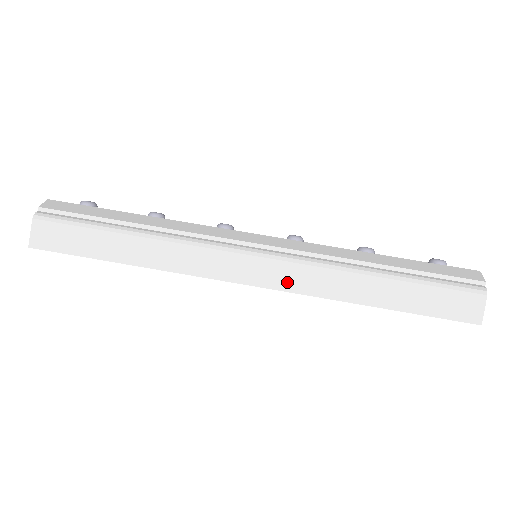
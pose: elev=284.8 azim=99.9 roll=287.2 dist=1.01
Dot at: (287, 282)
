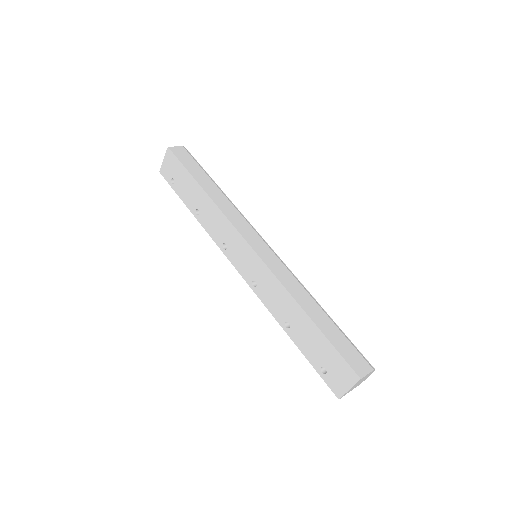
Dot at: (270, 262)
